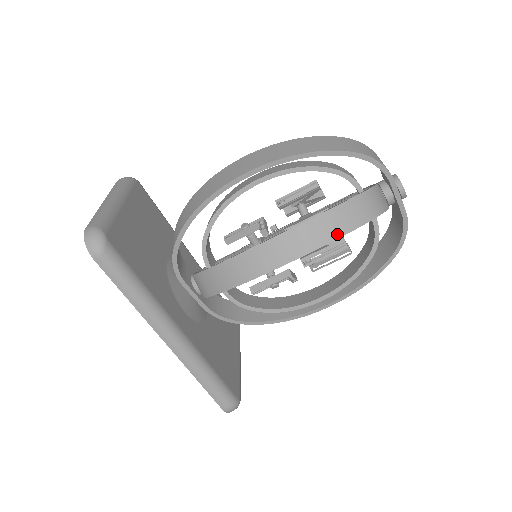
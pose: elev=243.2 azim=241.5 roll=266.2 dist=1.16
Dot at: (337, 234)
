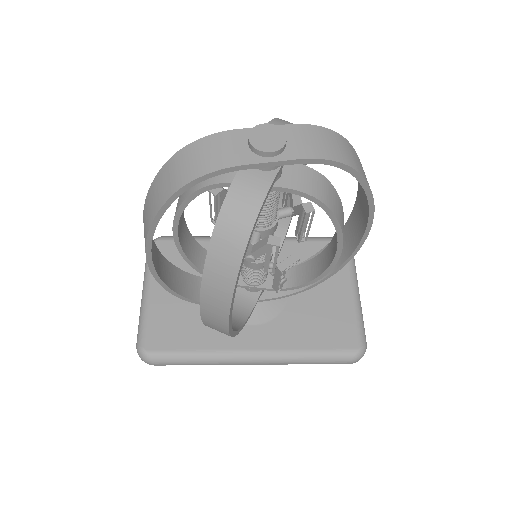
Dot at: (229, 289)
